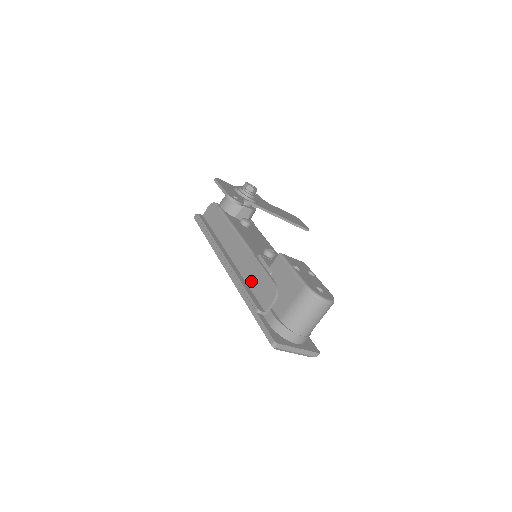
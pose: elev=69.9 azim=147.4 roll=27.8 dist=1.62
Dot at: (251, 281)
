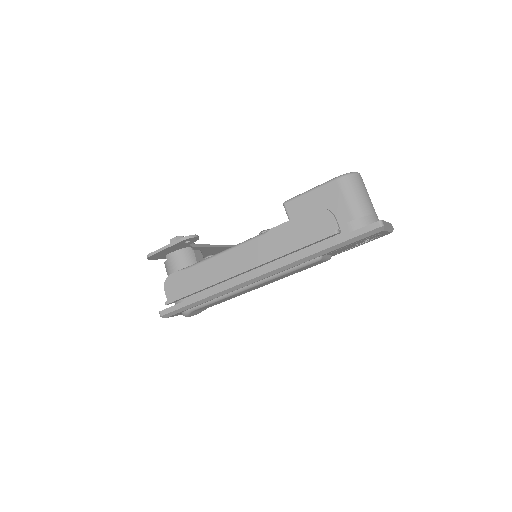
Dot at: (294, 242)
